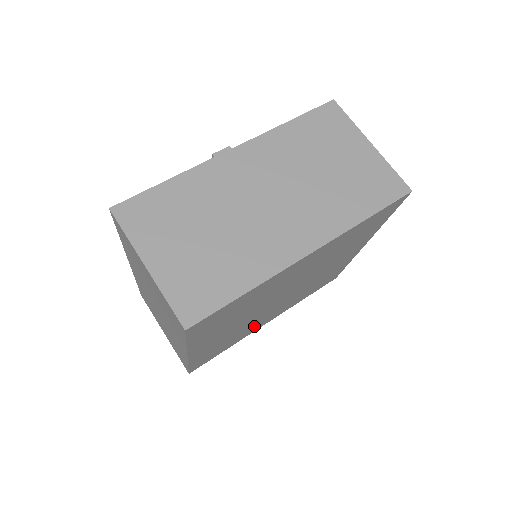
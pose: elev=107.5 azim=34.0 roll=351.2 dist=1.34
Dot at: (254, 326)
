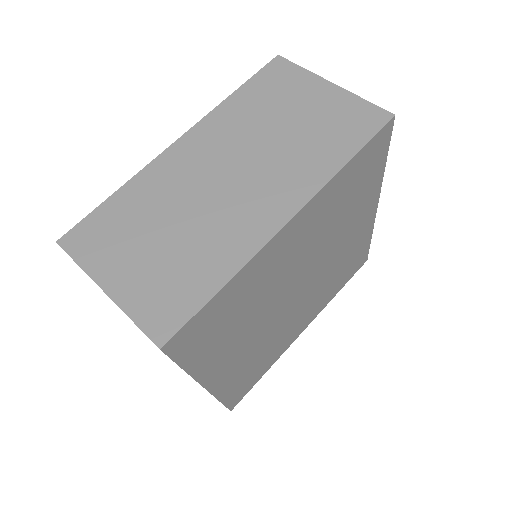
Dot at: (285, 337)
